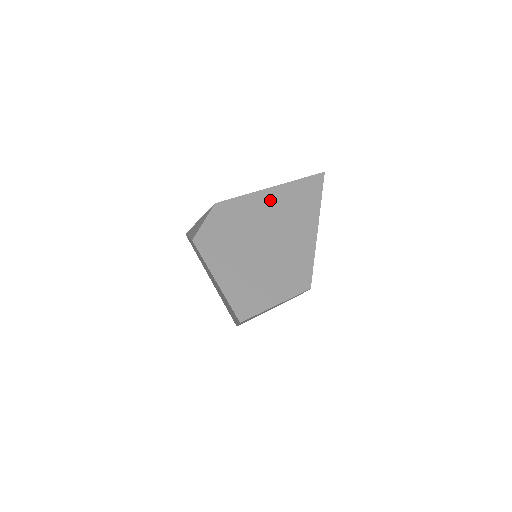
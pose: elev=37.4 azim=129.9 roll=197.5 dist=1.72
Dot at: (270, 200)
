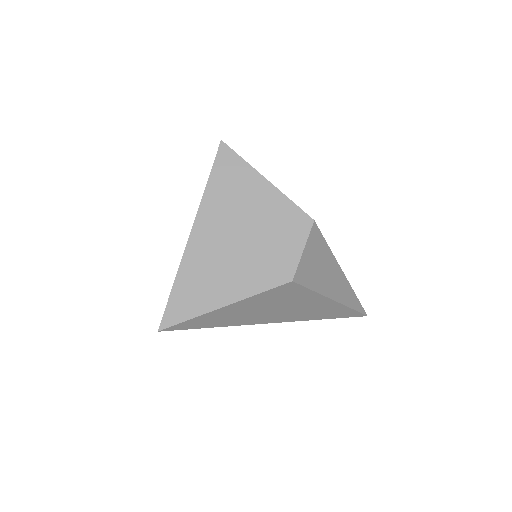
Dot at: occluded
